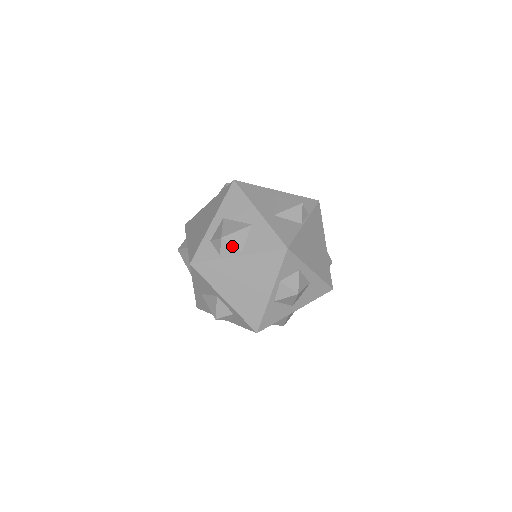
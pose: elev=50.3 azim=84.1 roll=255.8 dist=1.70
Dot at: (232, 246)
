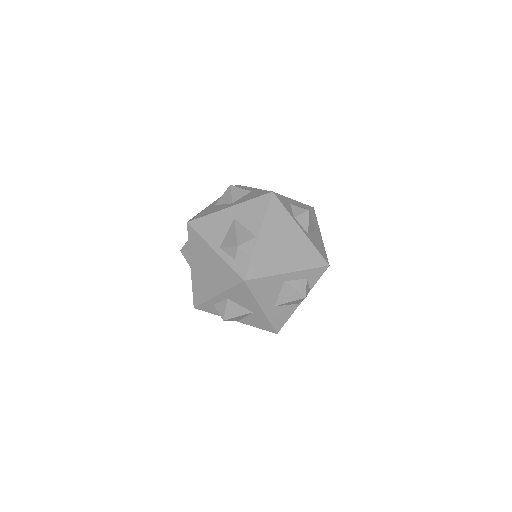
Dot at: (232, 320)
